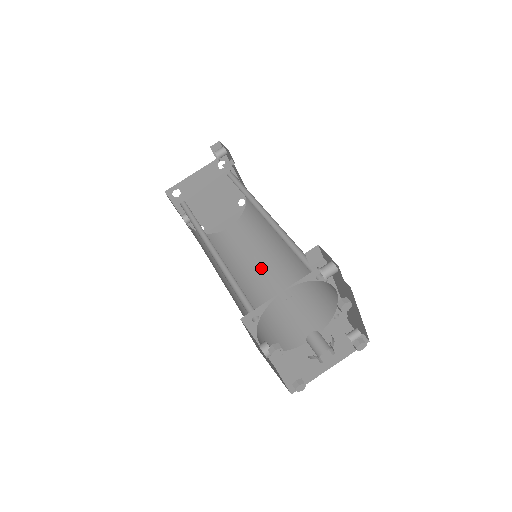
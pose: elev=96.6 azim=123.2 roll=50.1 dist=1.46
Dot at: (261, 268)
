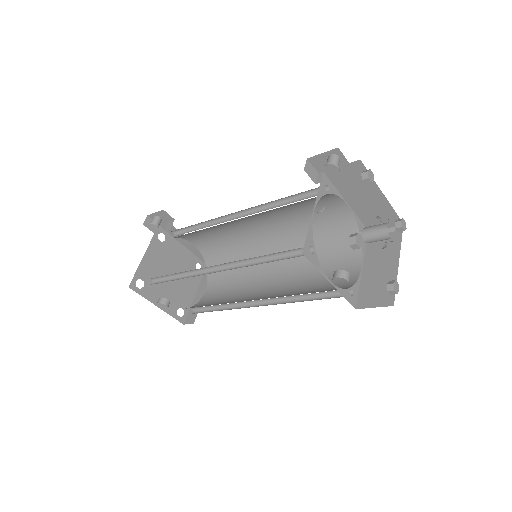
Dot at: (264, 280)
